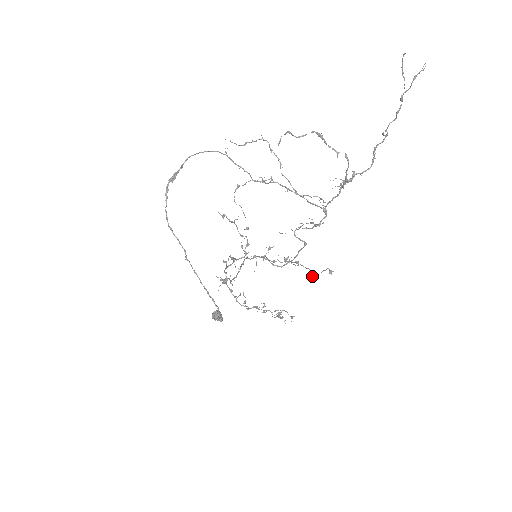
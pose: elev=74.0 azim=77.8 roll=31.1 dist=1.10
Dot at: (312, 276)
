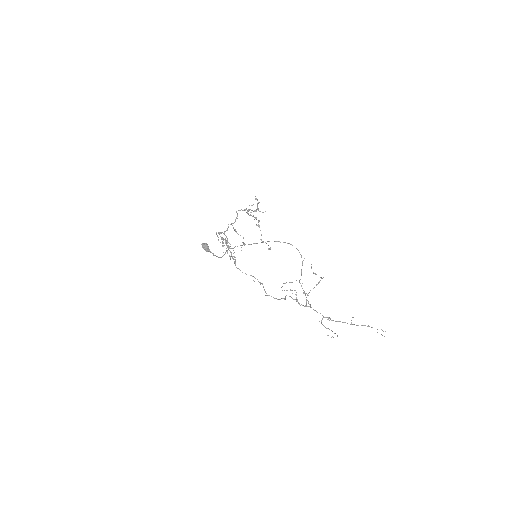
Dot at: occluded
